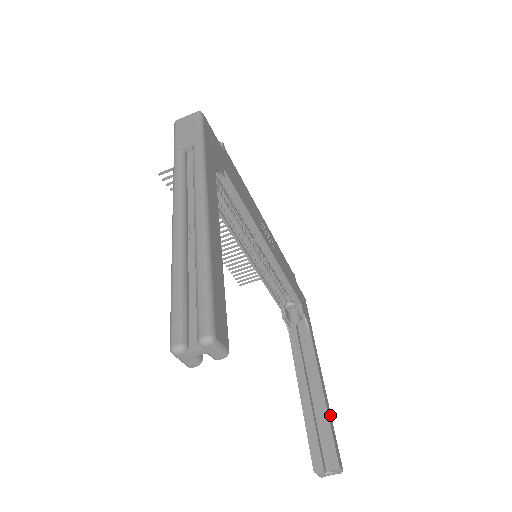
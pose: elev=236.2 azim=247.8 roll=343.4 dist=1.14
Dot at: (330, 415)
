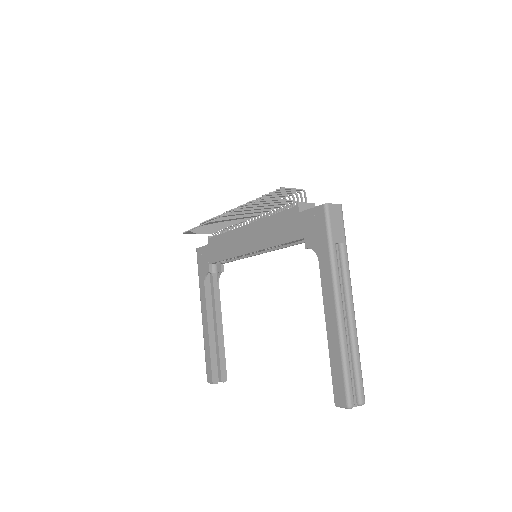
Dot at: occluded
